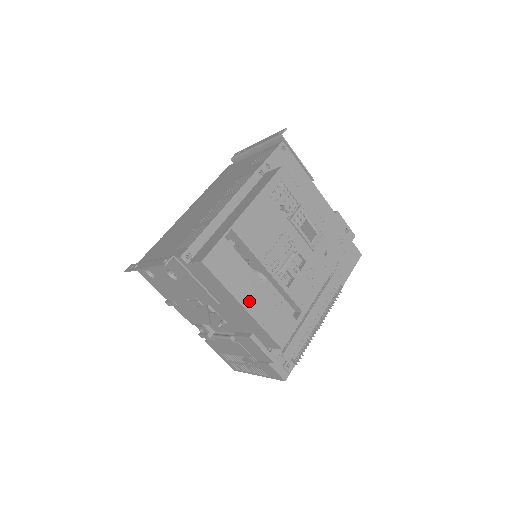
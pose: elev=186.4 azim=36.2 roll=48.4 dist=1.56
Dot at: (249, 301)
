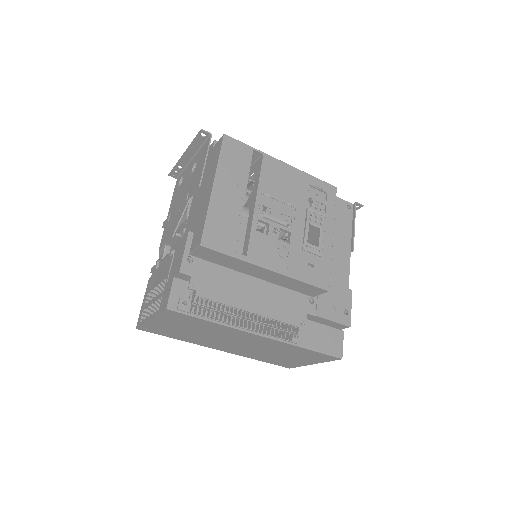
Dot at: (221, 189)
